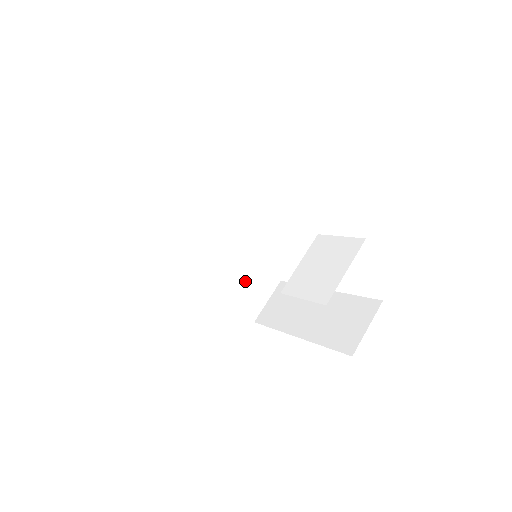
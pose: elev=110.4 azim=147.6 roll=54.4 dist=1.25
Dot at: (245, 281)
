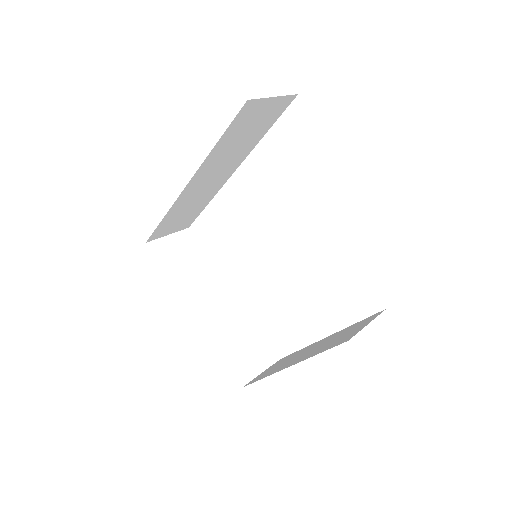
Dot at: (241, 341)
